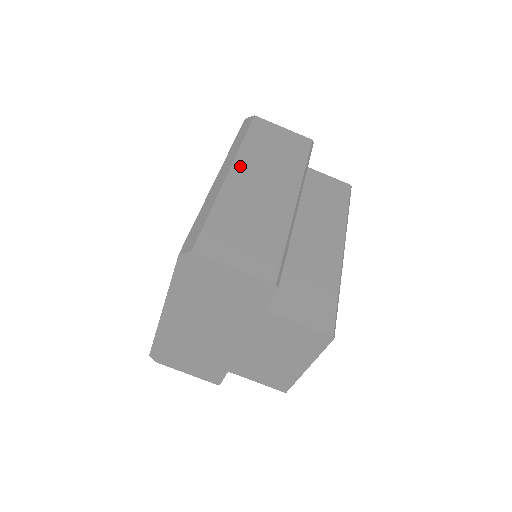
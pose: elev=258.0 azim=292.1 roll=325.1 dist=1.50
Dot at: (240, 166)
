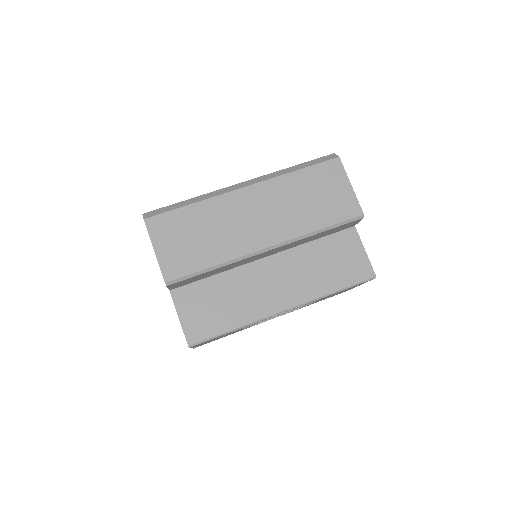
Dot at: (259, 189)
